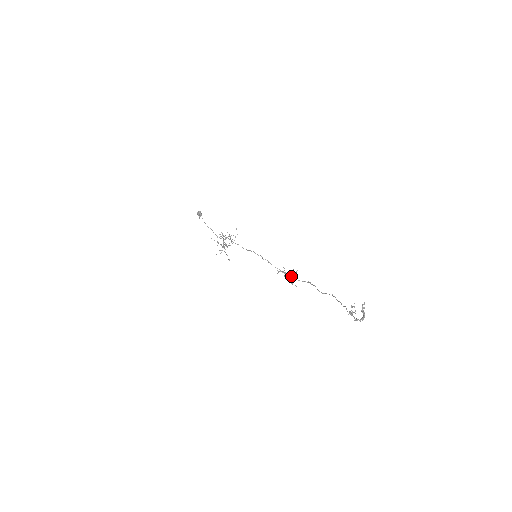
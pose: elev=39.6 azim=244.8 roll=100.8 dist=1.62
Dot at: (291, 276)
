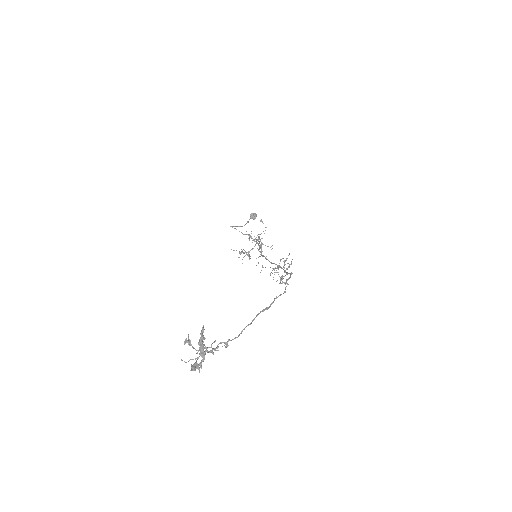
Dot at: (286, 269)
